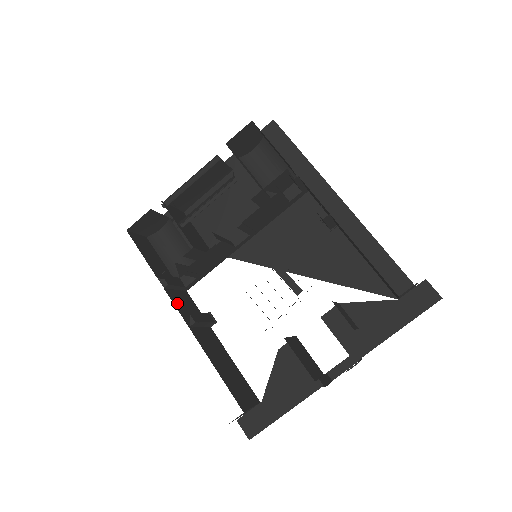
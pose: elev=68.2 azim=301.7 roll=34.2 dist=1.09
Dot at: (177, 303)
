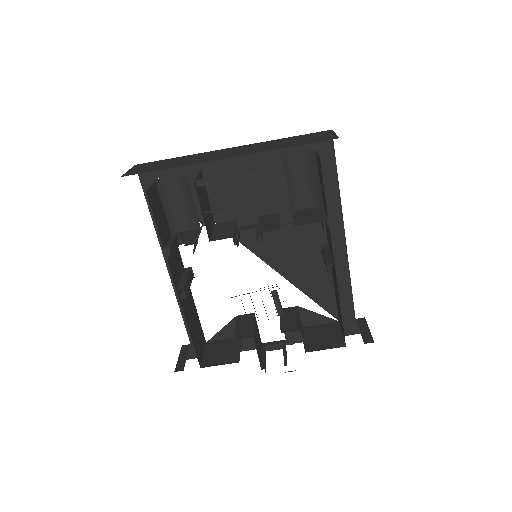
Dot at: (173, 272)
